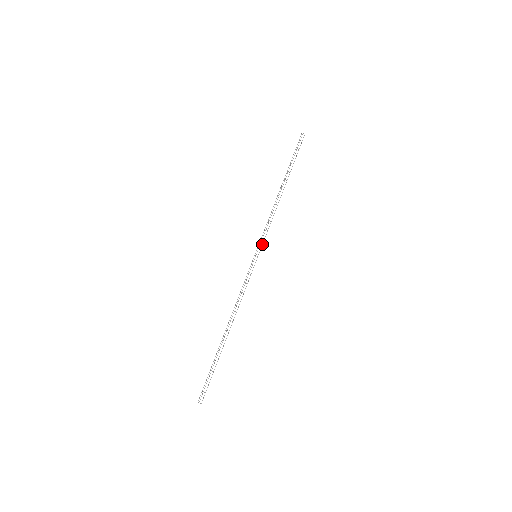
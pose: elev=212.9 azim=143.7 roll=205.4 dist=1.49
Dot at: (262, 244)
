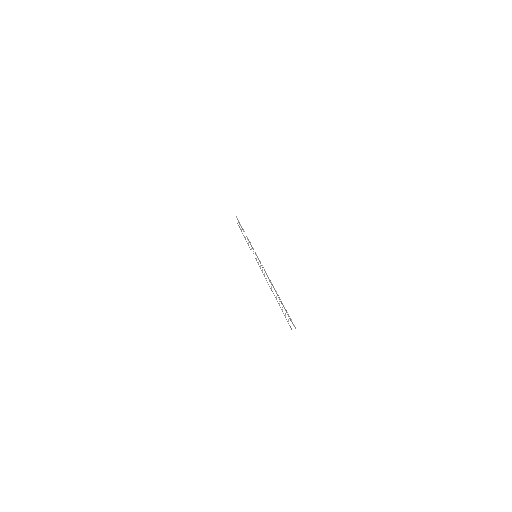
Dot at: (255, 252)
